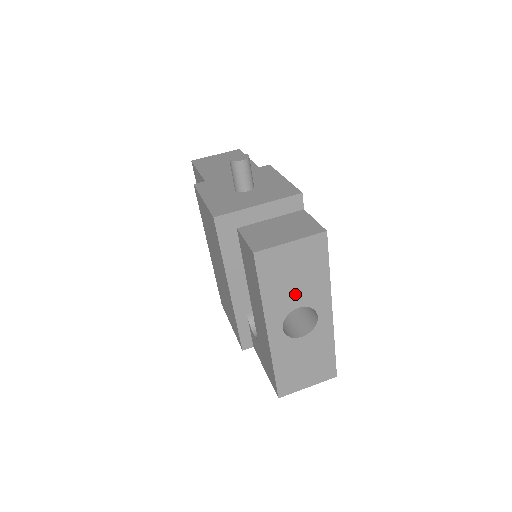
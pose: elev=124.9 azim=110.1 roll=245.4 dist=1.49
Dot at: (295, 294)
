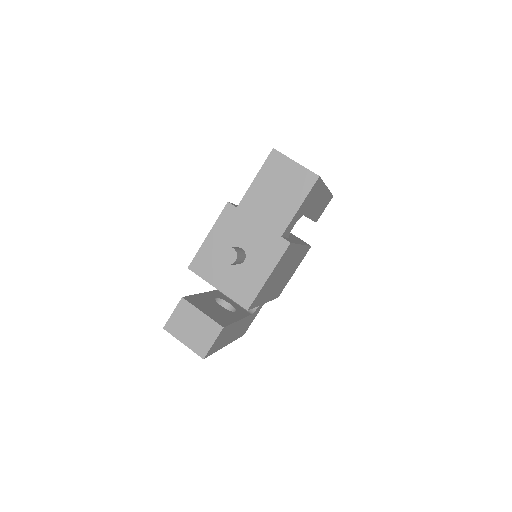
Dot at: occluded
